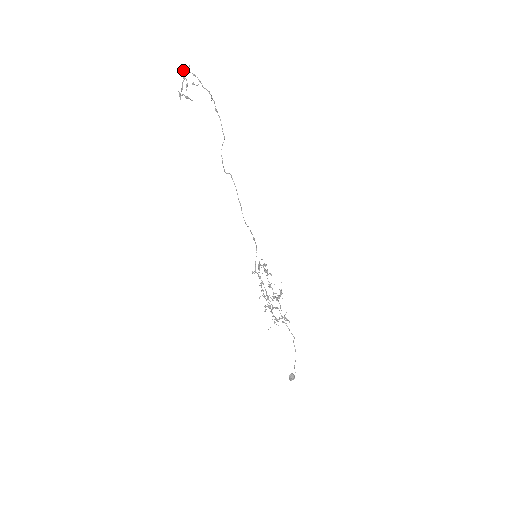
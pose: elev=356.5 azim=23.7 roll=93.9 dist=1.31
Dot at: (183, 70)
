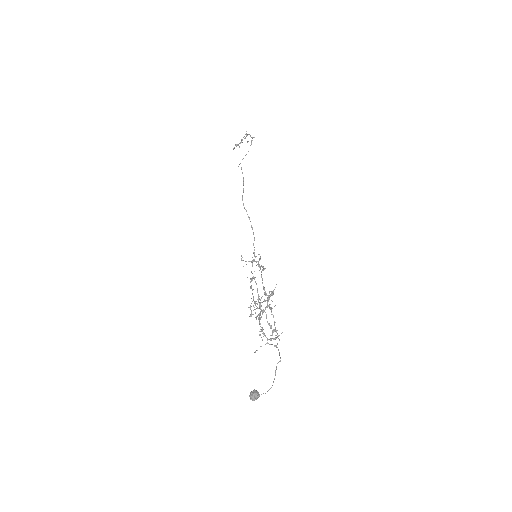
Dot at: occluded
